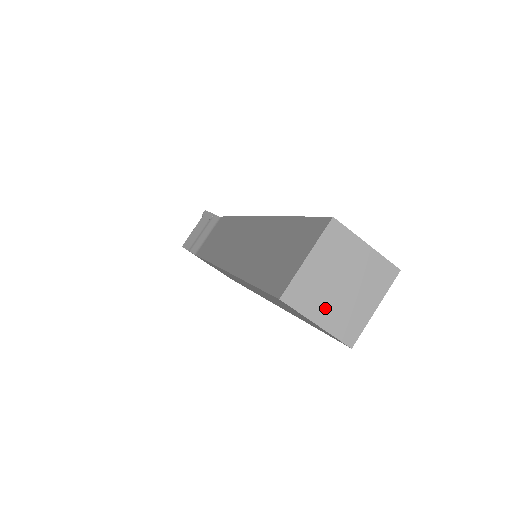
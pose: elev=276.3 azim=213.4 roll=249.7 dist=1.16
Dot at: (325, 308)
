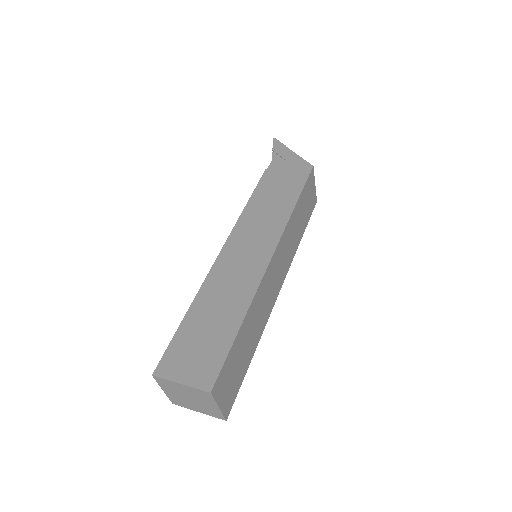
Dot at: (194, 407)
